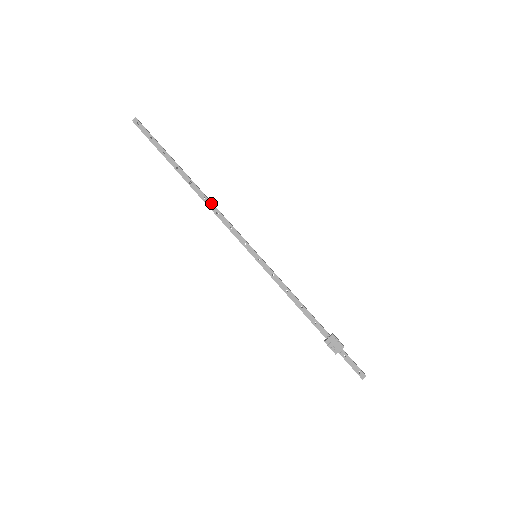
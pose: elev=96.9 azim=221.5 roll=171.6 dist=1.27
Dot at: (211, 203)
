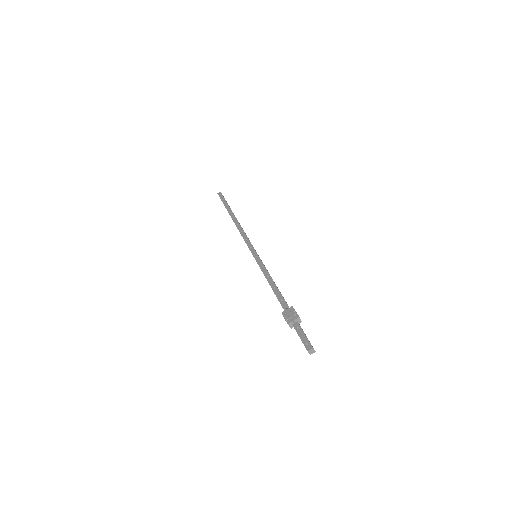
Dot at: (241, 227)
